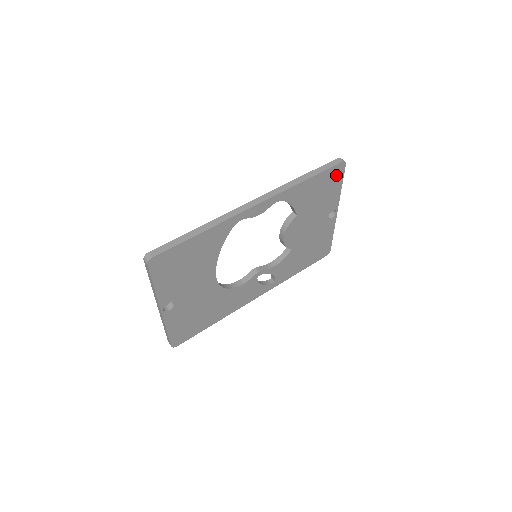
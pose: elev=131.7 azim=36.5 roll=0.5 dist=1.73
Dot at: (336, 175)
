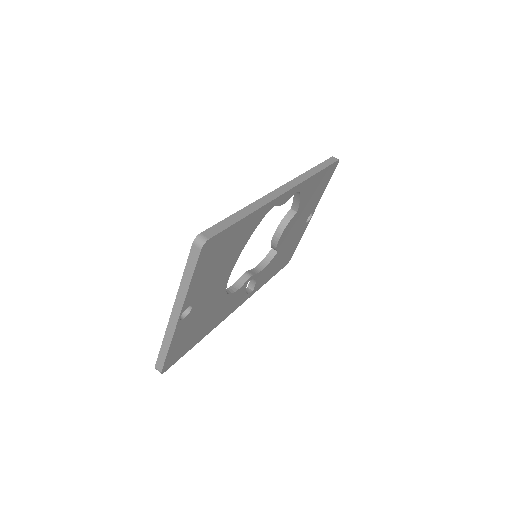
Dot at: (330, 174)
